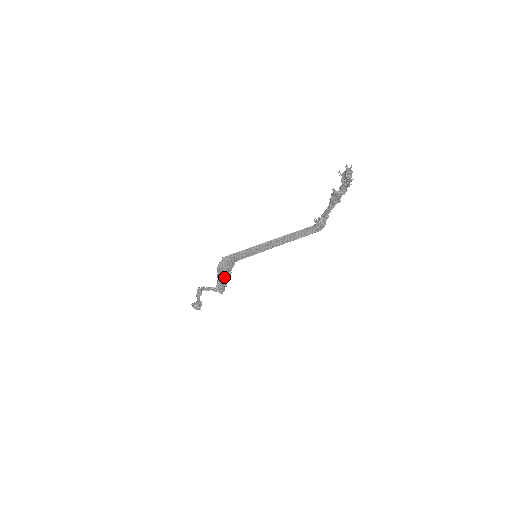
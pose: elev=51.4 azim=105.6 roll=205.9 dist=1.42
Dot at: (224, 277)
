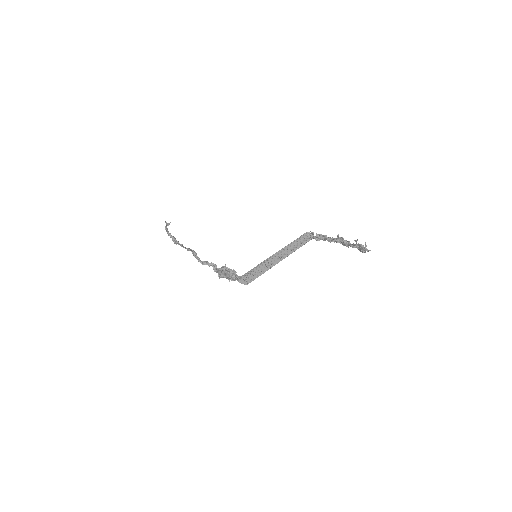
Dot at: occluded
